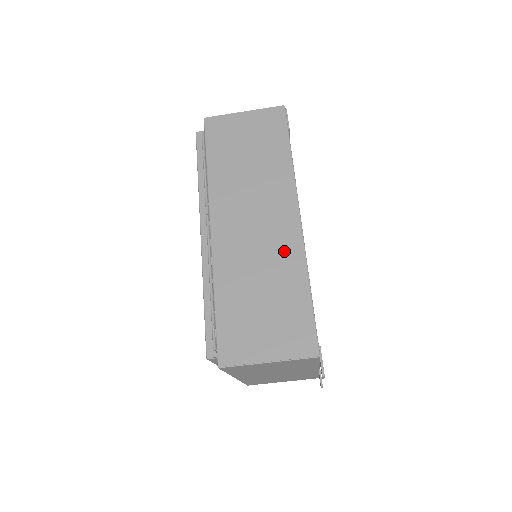
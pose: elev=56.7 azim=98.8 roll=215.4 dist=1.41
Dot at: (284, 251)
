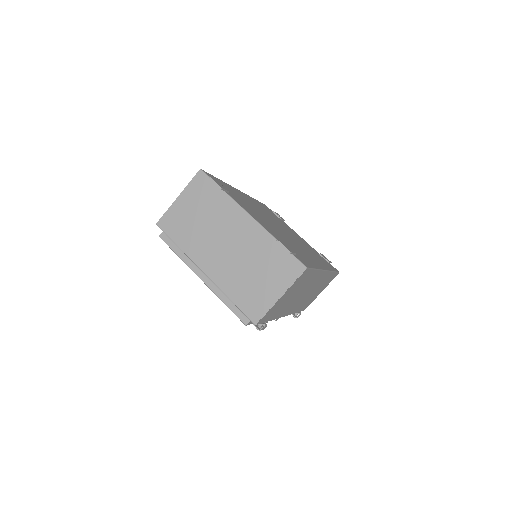
Dot at: occluded
